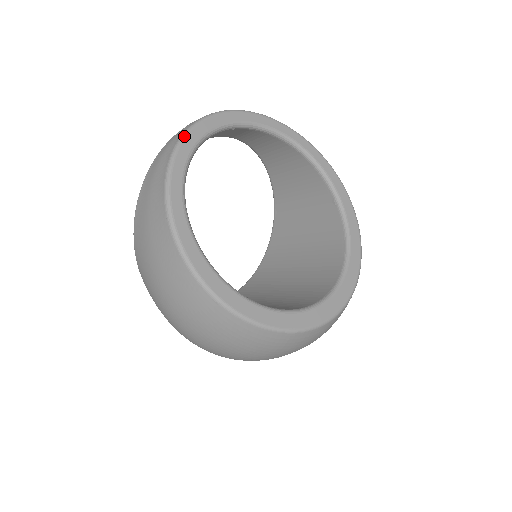
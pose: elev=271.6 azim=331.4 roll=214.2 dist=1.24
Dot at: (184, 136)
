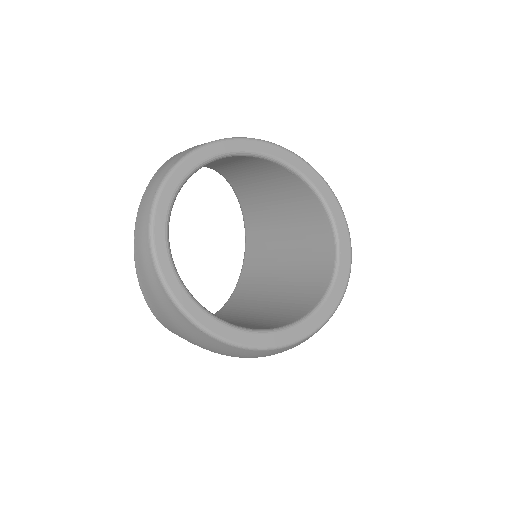
Dot at: (155, 256)
